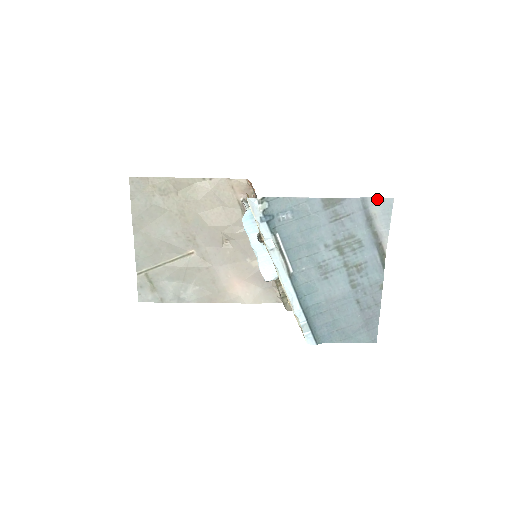
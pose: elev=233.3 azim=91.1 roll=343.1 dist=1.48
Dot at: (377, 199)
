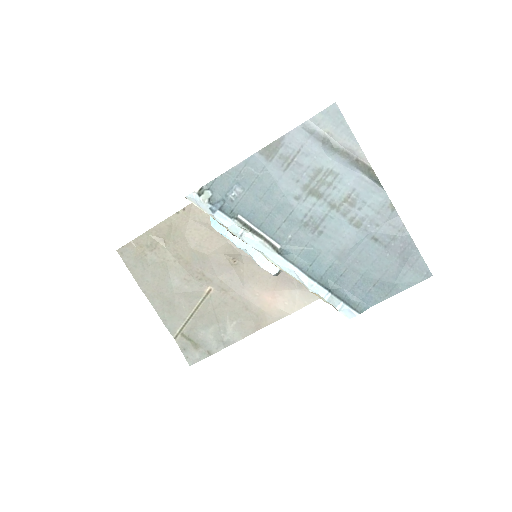
Dot at: (319, 115)
